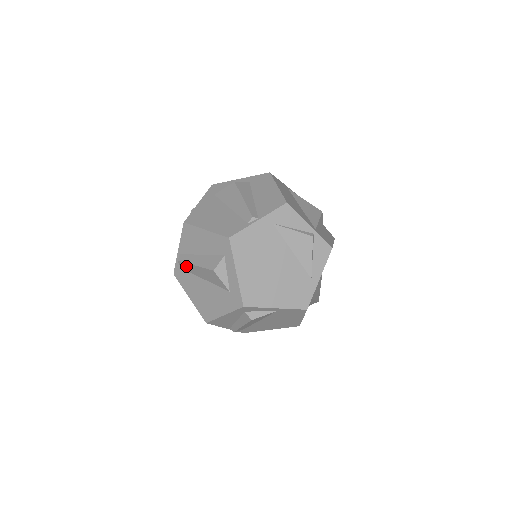
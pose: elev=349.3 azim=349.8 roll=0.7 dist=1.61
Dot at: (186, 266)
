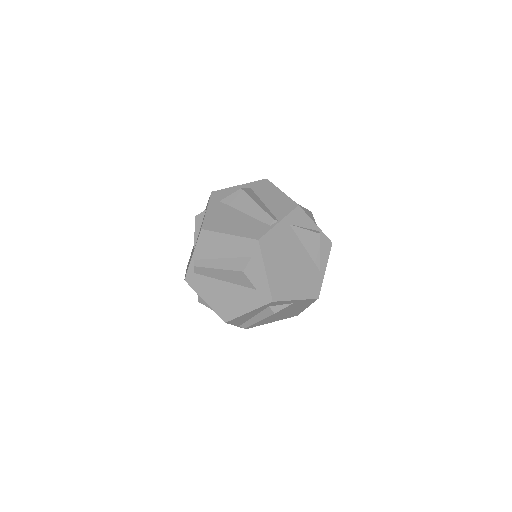
Dot at: (204, 271)
